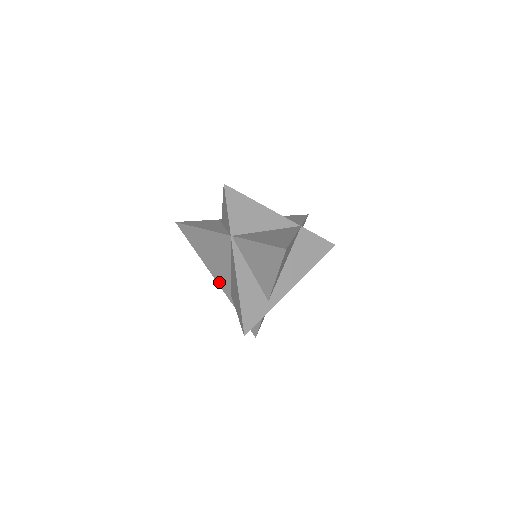
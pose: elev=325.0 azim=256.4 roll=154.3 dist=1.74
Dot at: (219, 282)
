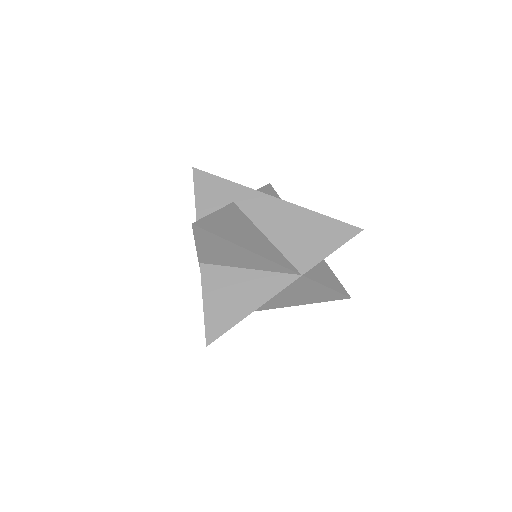
Dot at: occluded
